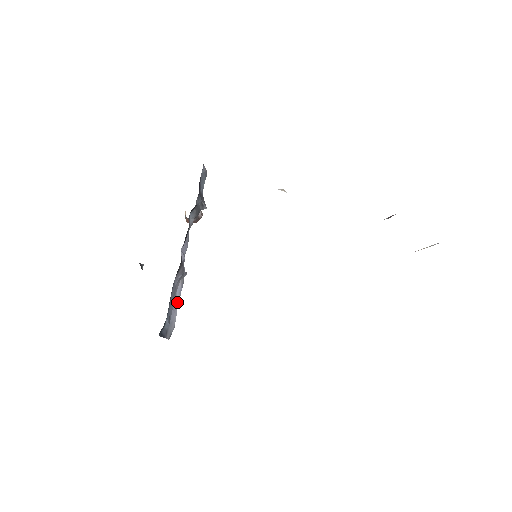
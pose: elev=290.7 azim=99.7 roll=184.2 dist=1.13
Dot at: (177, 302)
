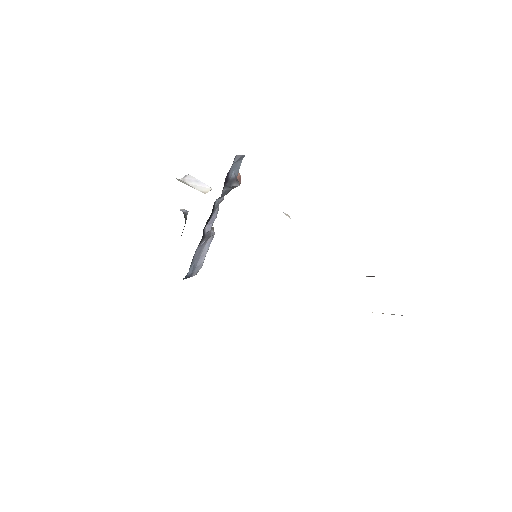
Dot at: (206, 251)
